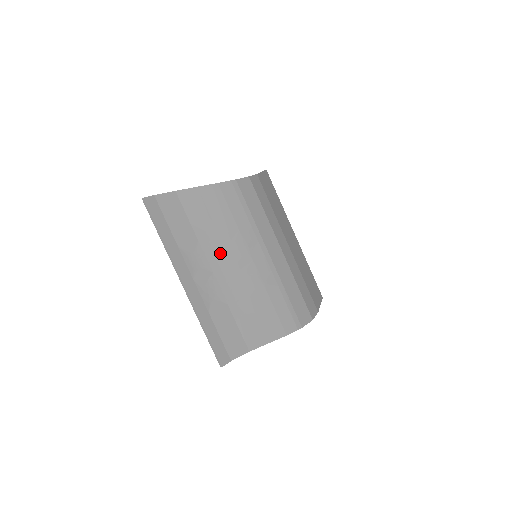
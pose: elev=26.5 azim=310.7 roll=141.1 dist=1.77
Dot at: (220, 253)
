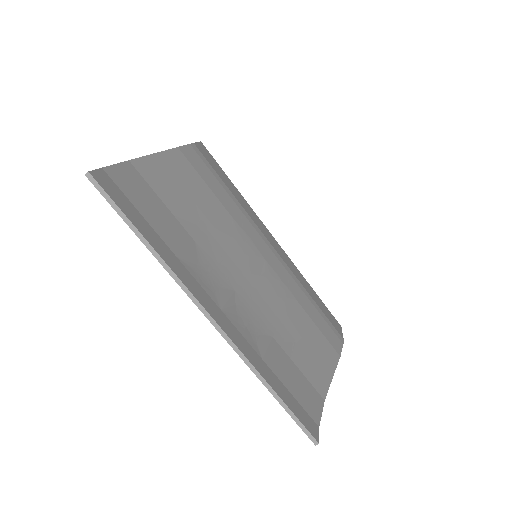
Dot at: (228, 257)
